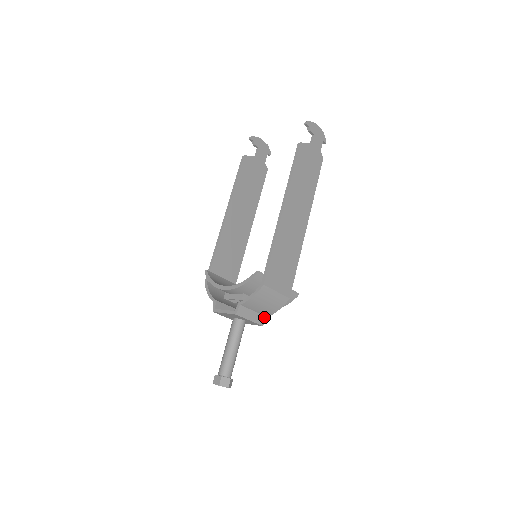
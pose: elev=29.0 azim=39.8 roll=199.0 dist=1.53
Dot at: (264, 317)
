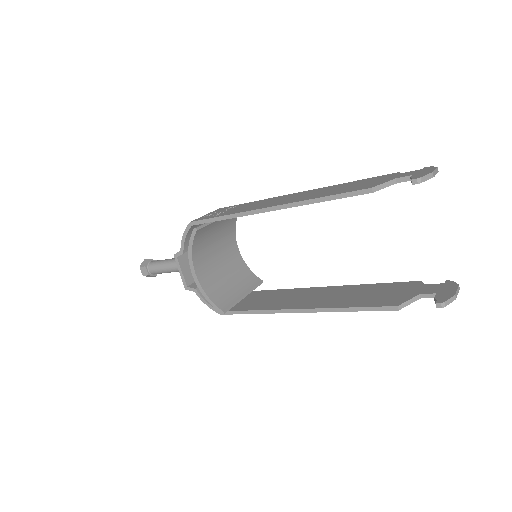
Dot at: occluded
